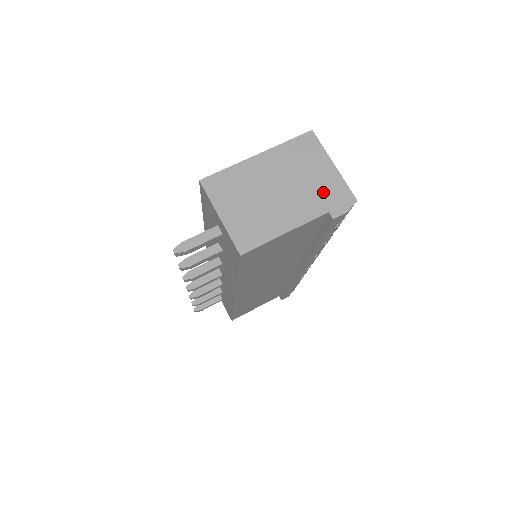
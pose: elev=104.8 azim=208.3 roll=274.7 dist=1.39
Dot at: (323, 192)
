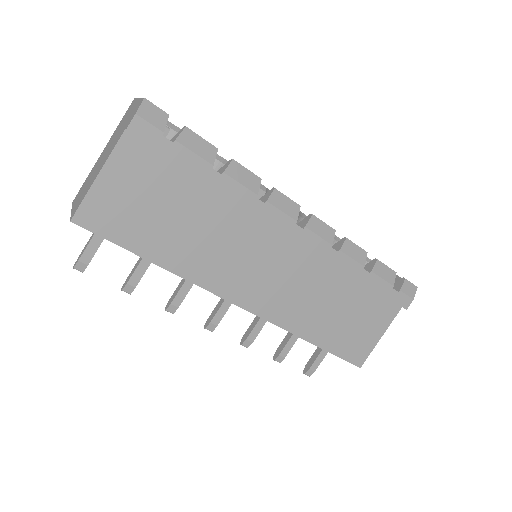
Dot at: (127, 122)
